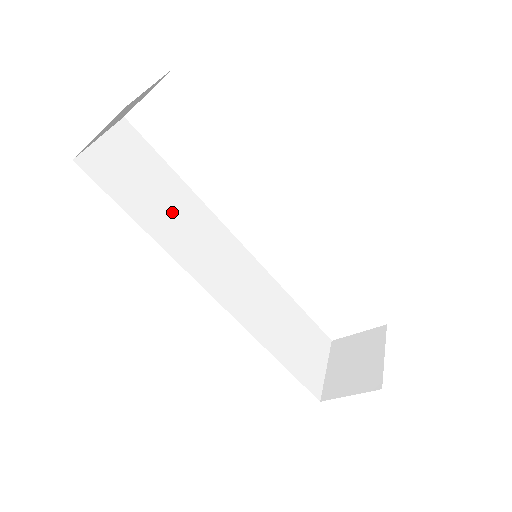
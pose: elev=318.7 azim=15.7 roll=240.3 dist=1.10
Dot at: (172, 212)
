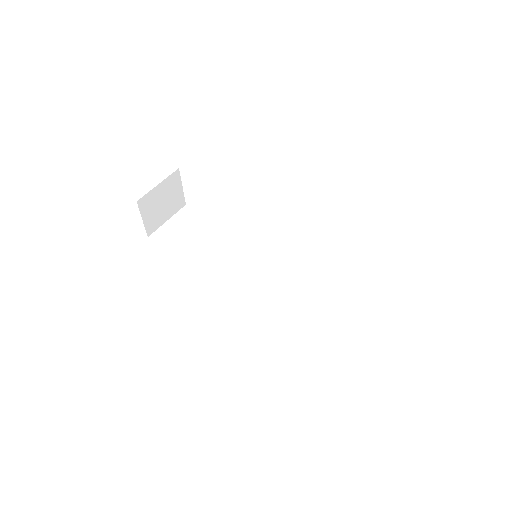
Dot at: (211, 247)
